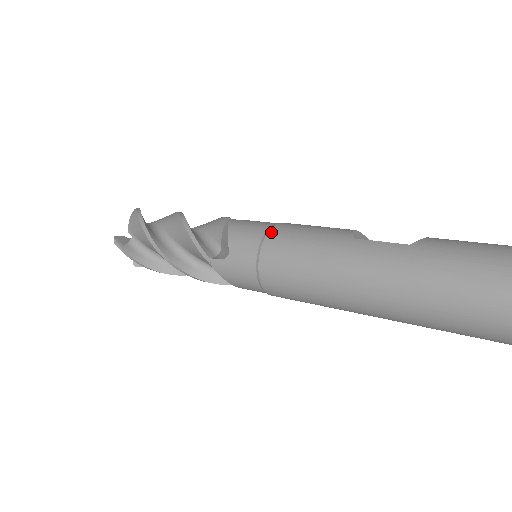
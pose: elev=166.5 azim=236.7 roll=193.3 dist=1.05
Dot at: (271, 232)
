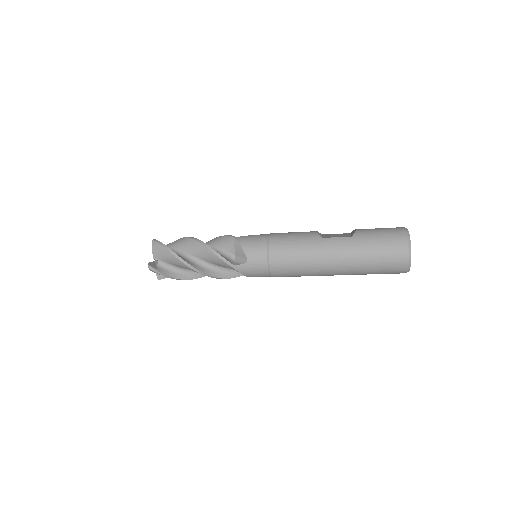
Dot at: (271, 242)
